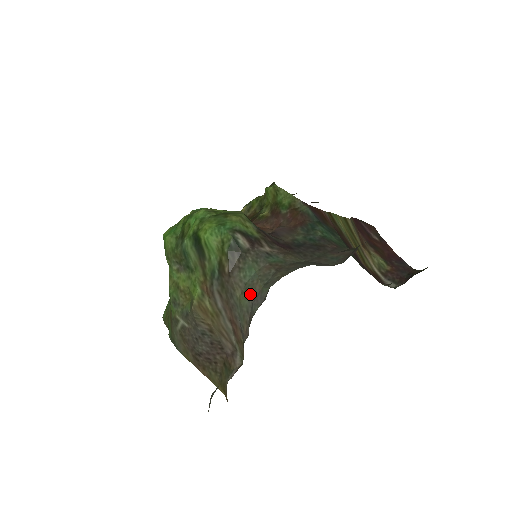
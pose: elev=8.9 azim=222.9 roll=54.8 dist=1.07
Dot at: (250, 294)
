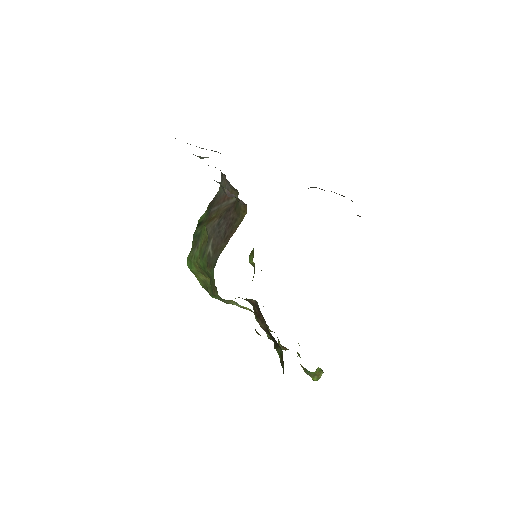
Dot at: (220, 182)
